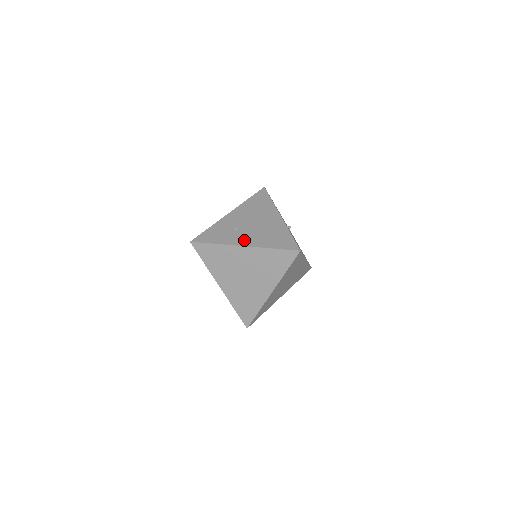
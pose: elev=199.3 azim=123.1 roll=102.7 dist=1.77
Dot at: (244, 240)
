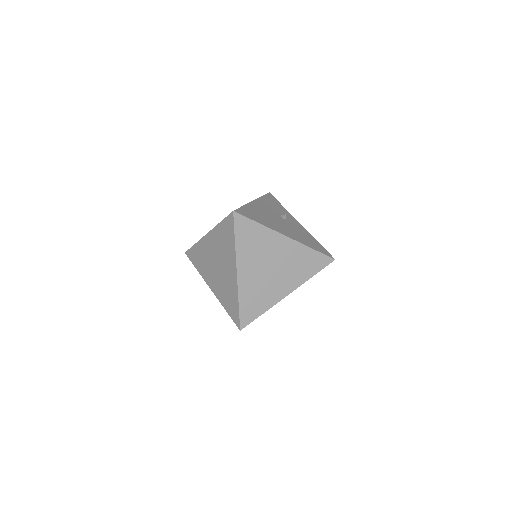
Dot at: occluded
